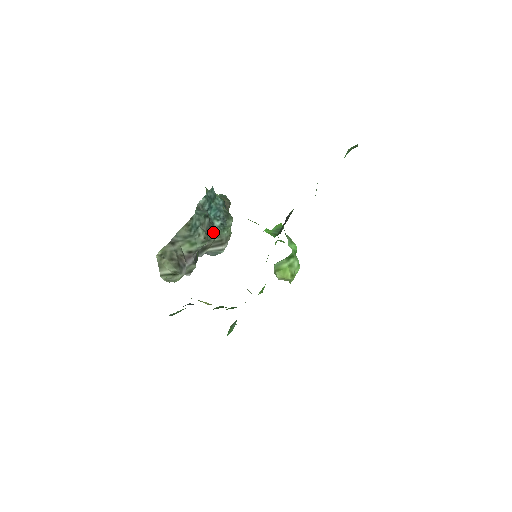
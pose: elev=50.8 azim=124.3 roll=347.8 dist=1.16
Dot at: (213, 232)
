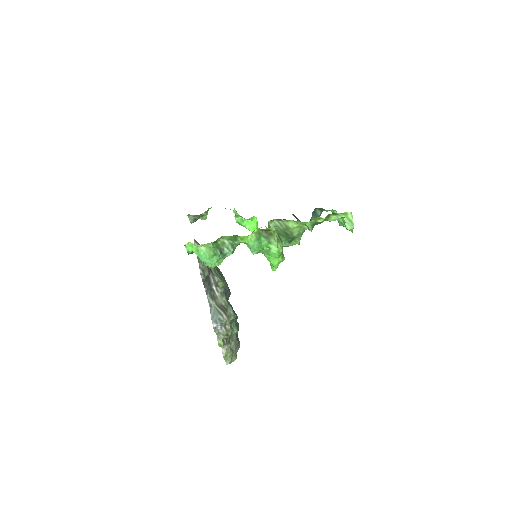
Dot at: (226, 298)
